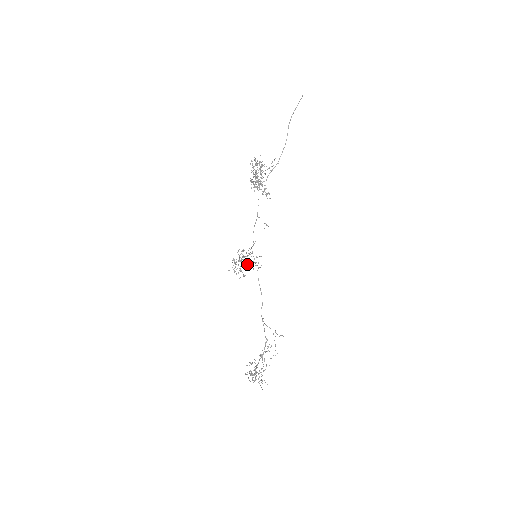
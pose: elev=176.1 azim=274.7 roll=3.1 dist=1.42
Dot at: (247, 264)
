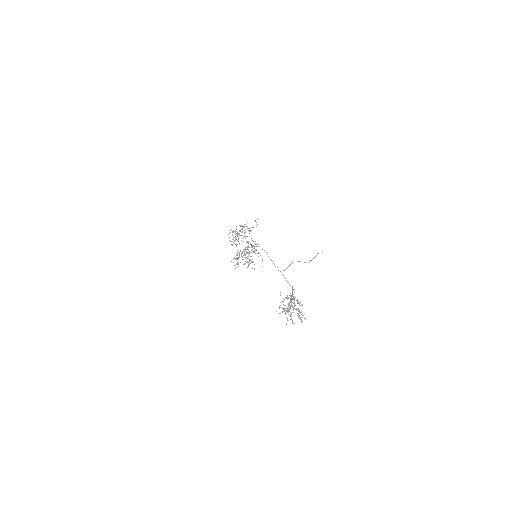
Dot at: occluded
